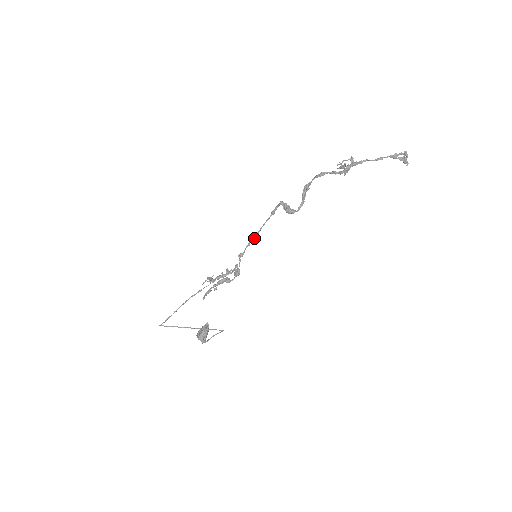
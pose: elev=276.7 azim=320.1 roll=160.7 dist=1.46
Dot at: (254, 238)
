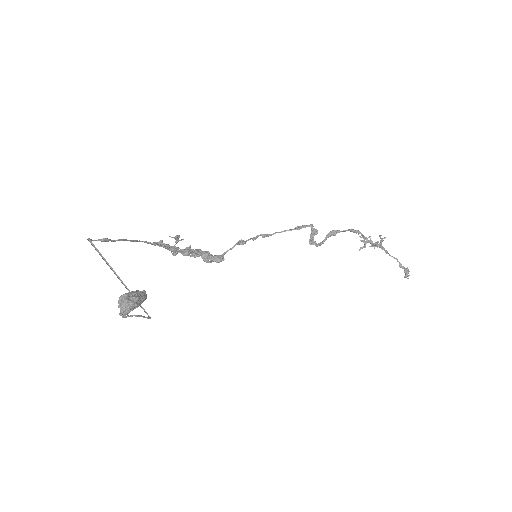
Dot at: (264, 236)
